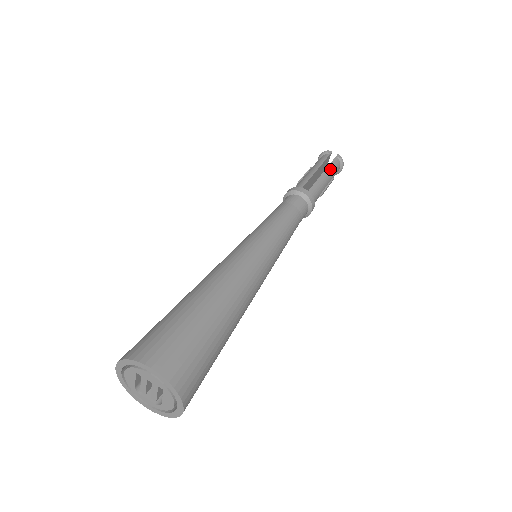
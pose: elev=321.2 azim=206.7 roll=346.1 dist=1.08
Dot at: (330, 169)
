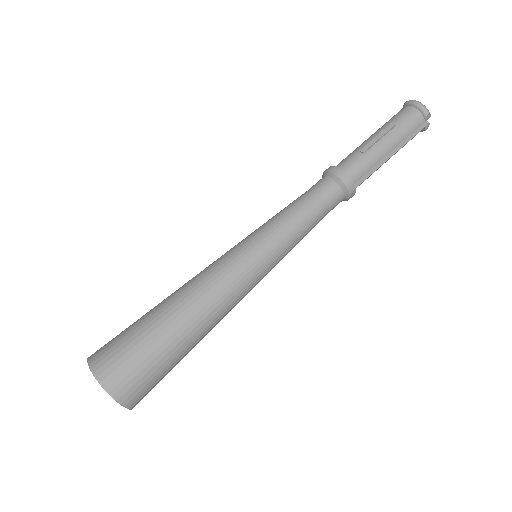
Dot at: occluded
